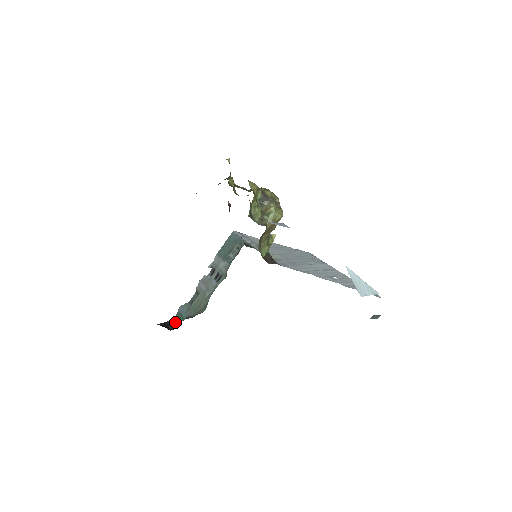
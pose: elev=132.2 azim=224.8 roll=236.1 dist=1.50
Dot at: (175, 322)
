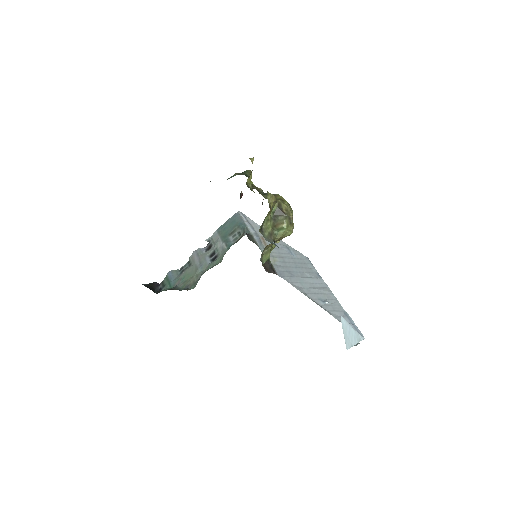
Dot at: (162, 285)
